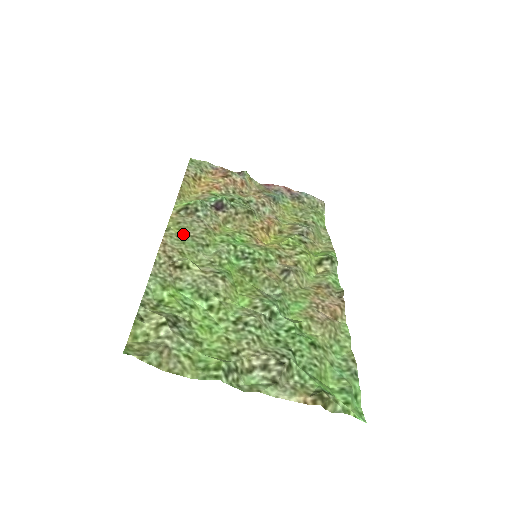
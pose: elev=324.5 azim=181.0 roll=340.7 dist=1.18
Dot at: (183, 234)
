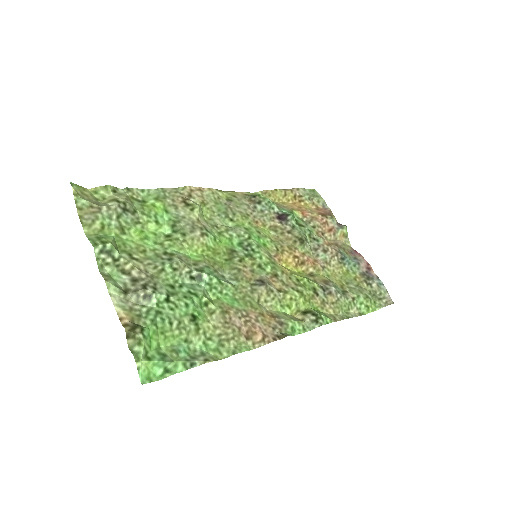
Dot at: (225, 201)
